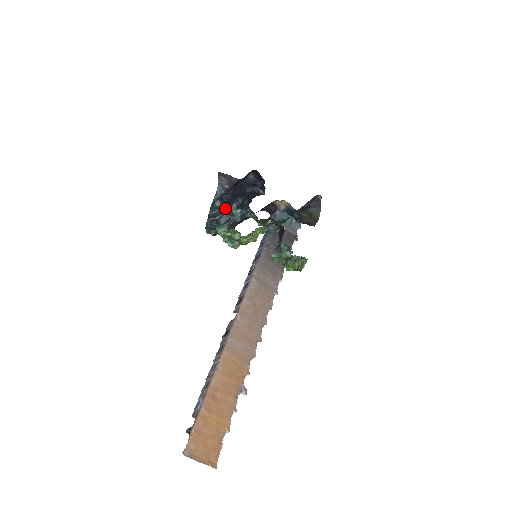
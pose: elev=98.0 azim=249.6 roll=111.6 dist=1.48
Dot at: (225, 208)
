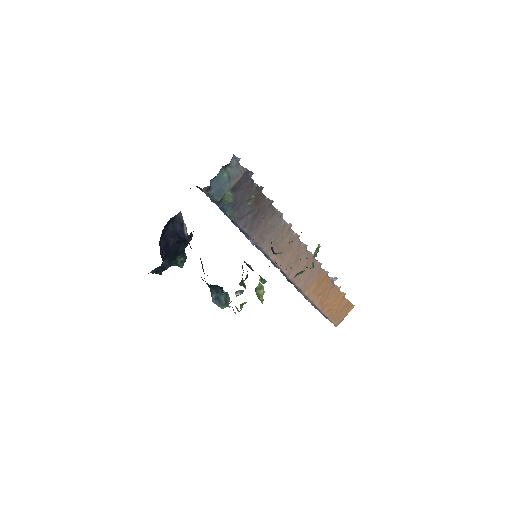
Dot at: occluded
